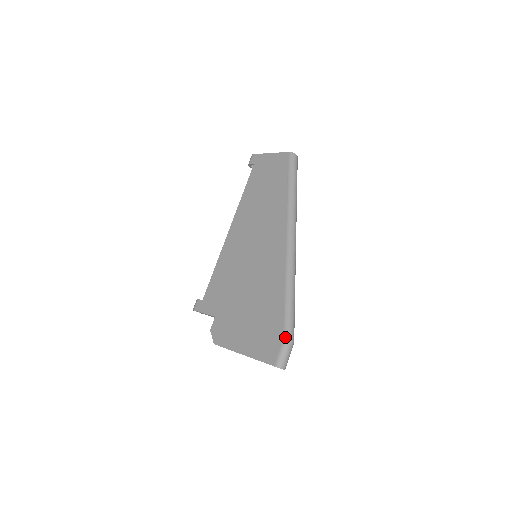
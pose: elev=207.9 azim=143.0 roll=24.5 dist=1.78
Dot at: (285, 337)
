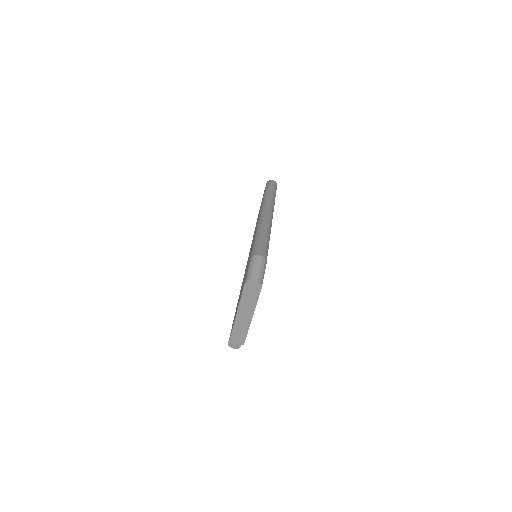
Dot at: (251, 257)
